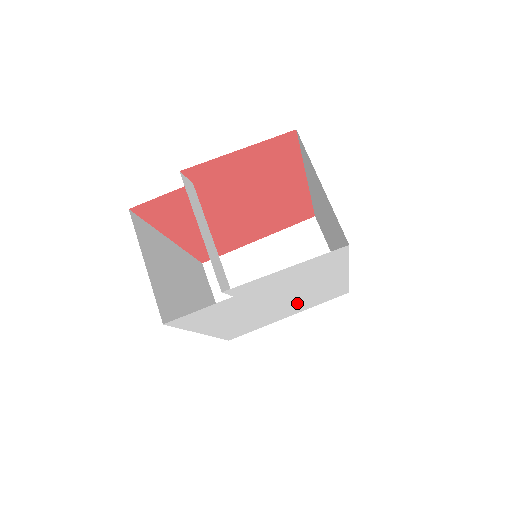
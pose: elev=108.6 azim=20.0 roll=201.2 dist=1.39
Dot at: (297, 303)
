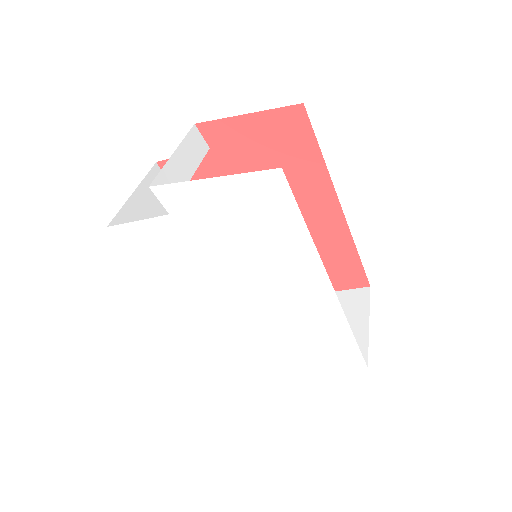
Dot at: (283, 328)
